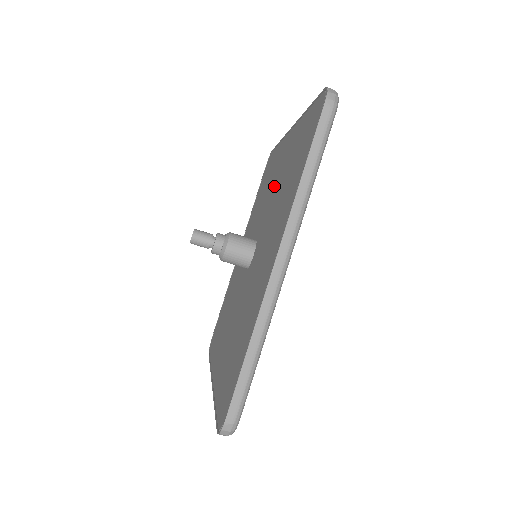
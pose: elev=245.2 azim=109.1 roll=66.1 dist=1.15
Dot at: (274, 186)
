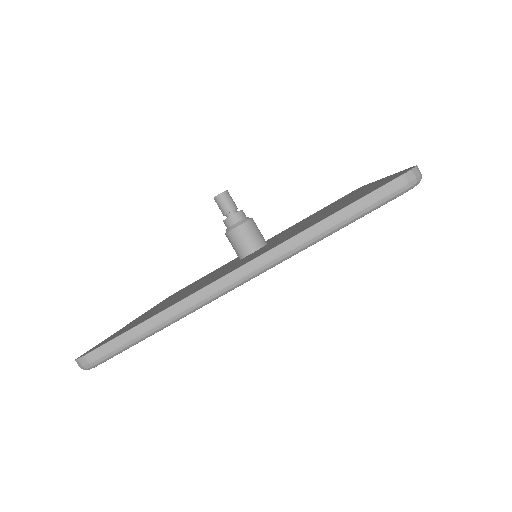
Dot at: occluded
